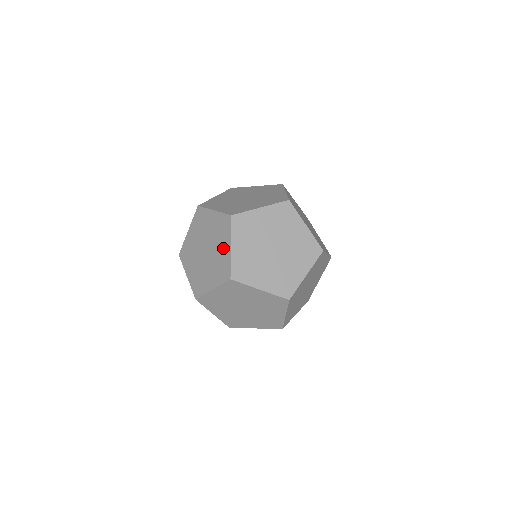
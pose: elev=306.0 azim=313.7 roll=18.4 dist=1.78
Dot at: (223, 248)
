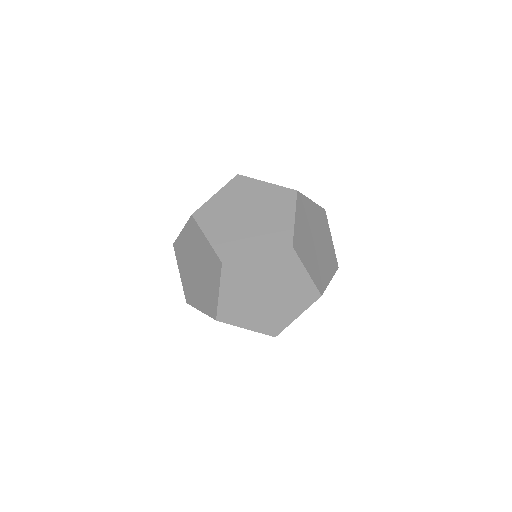
Dot at: (212, 286)
